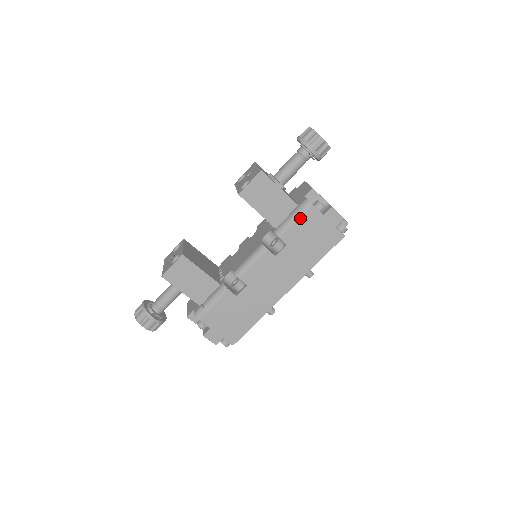
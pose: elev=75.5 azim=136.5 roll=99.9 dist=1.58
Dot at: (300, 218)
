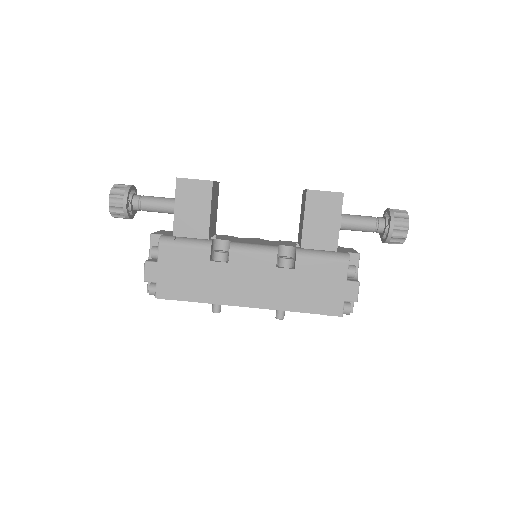
Dot at: (329, 261)
